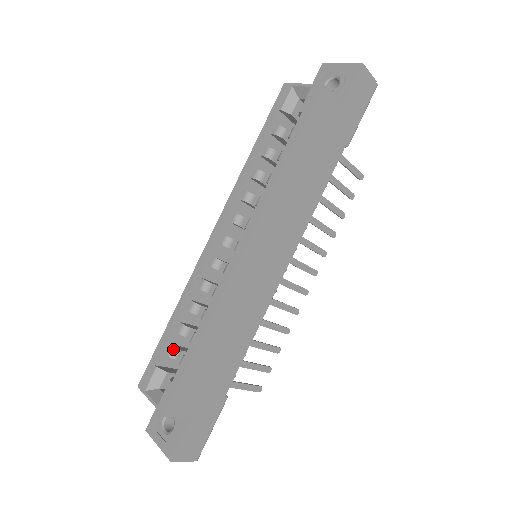
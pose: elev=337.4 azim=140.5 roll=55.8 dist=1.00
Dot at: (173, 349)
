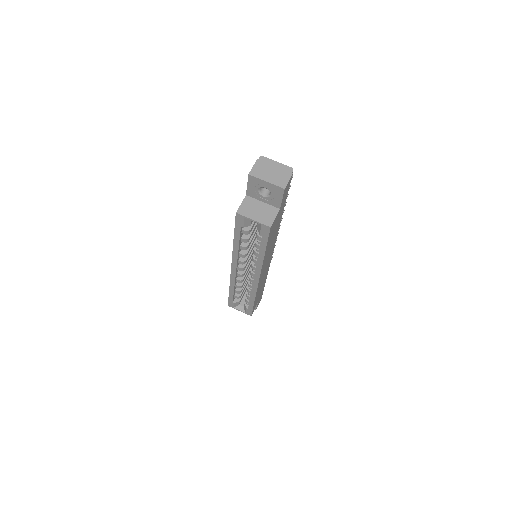
Dot at: (238, 297)
